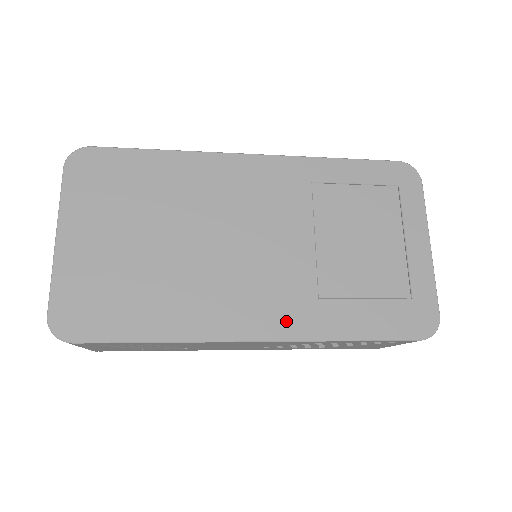
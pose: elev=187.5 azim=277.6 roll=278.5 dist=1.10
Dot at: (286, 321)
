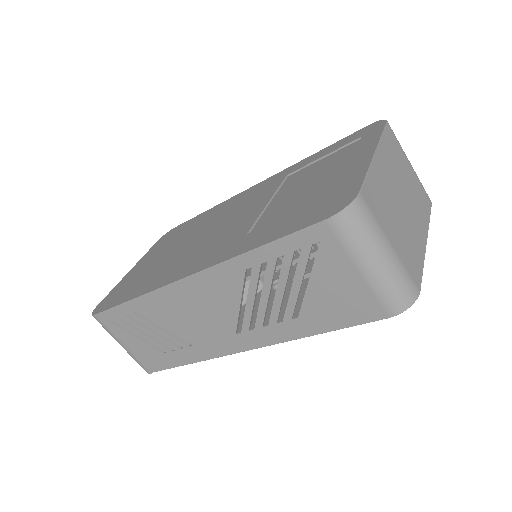
Dot at: (213, 257)
